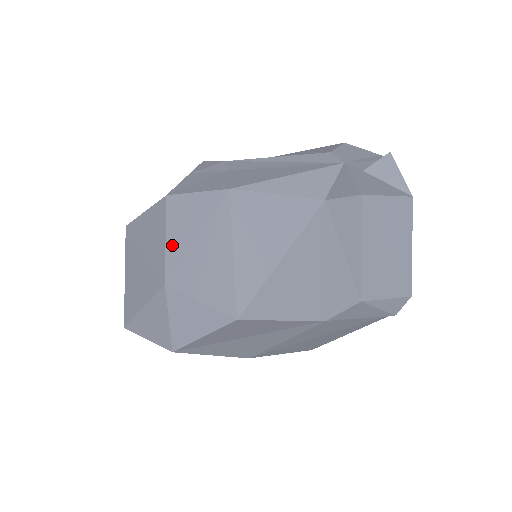
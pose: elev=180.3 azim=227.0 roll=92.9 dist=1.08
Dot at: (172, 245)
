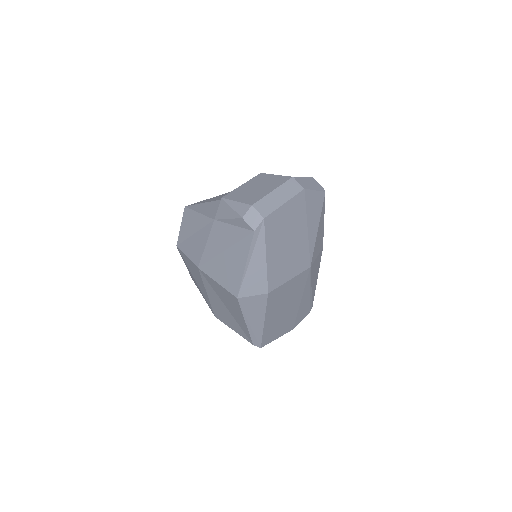
Dot at: occluded
